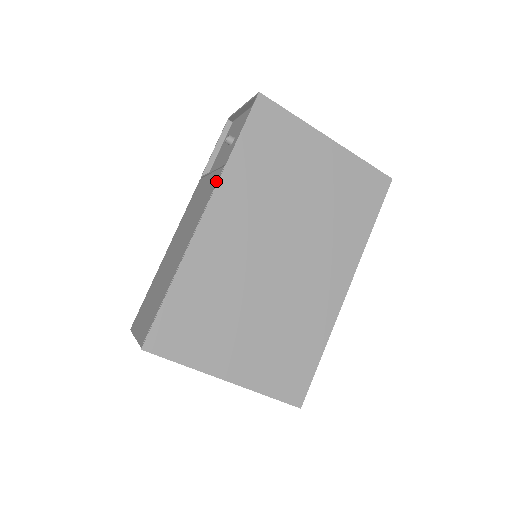
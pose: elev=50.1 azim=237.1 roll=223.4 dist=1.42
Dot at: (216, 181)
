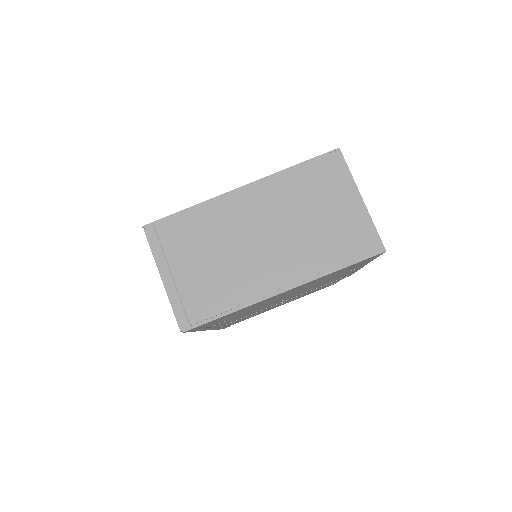
Dot at: occluded
